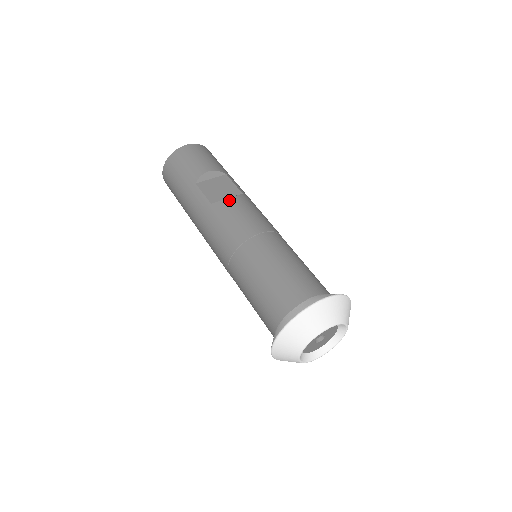
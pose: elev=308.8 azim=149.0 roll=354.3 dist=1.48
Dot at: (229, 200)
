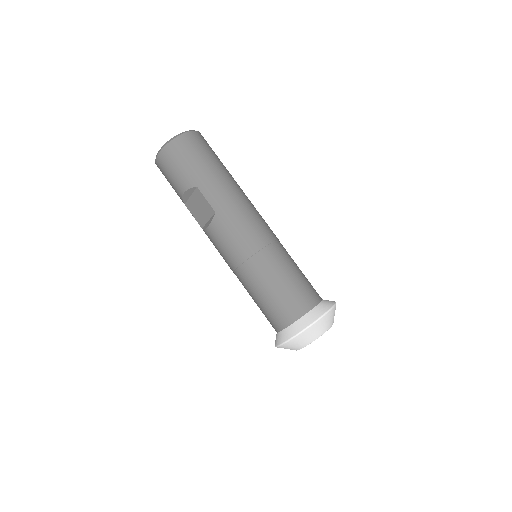
Dot at: (208, 230)
